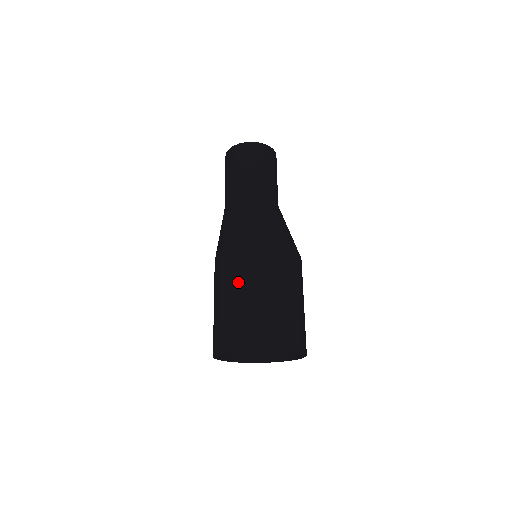
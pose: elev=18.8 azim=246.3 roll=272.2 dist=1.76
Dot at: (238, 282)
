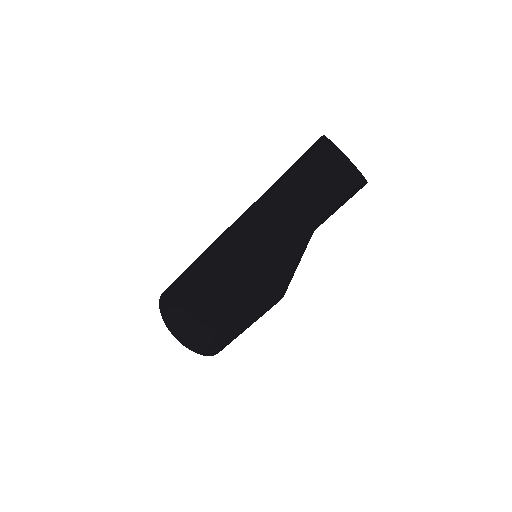
Dot at: (230, 313)
